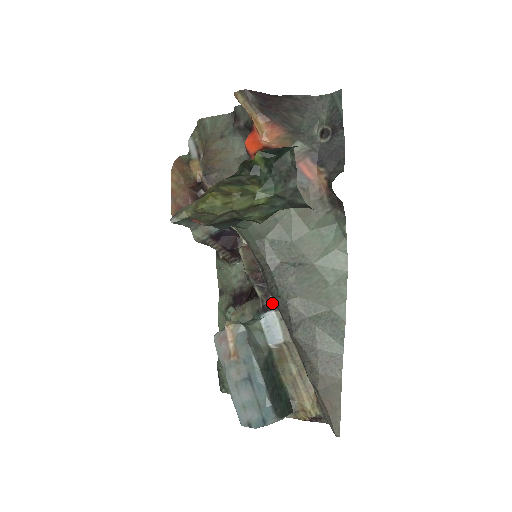
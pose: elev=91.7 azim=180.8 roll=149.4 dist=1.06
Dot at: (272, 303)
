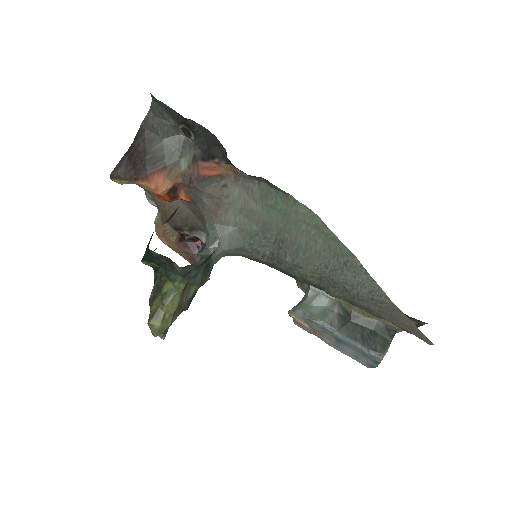
Dot at: occluded
